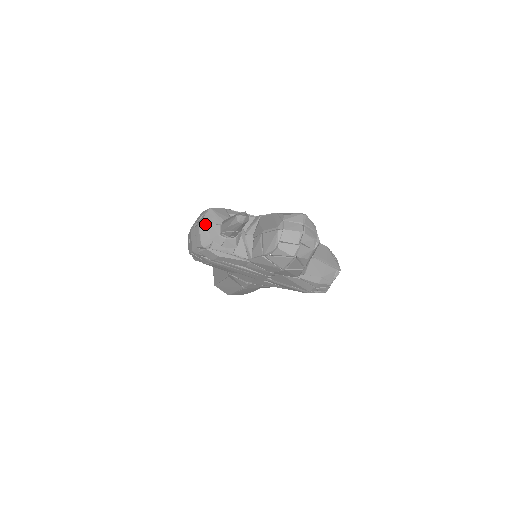
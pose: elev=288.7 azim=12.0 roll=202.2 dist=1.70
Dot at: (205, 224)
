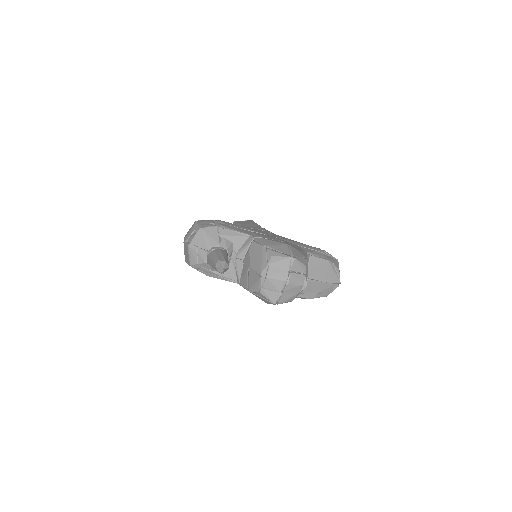
Dot at: (194, 247)
